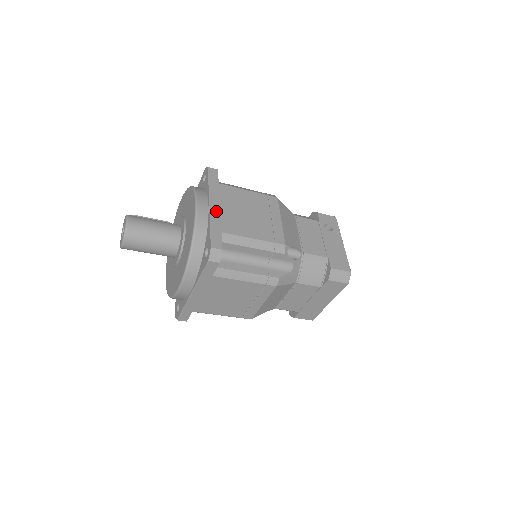
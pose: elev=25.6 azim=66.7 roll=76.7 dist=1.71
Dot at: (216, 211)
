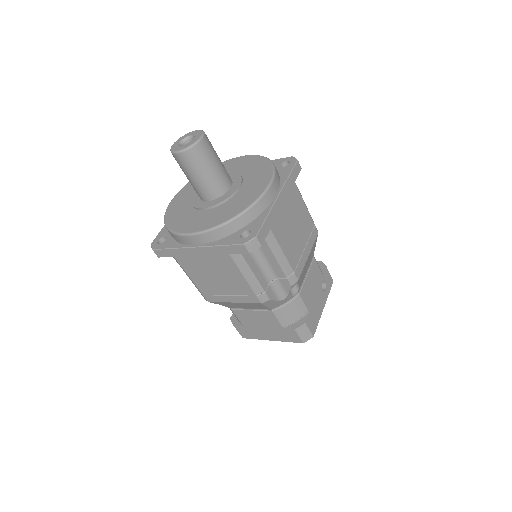
Dot at: (279, 206)
